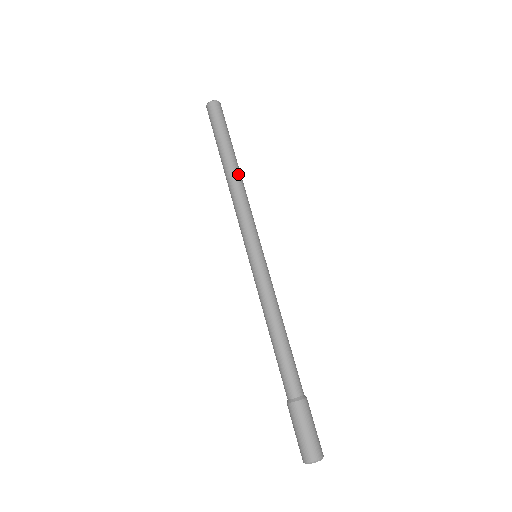
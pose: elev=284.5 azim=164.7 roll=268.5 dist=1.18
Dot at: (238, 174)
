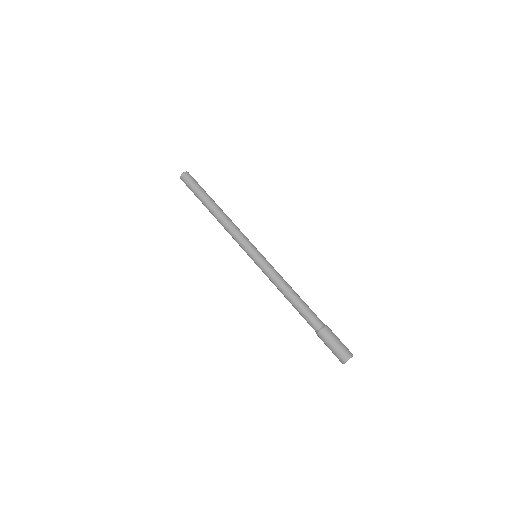
Dot at: (223, 212)
